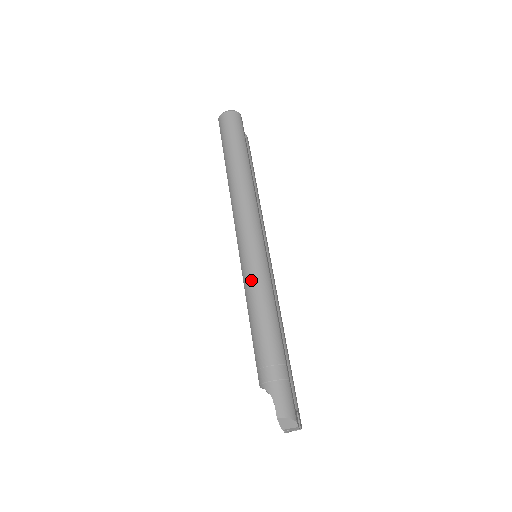
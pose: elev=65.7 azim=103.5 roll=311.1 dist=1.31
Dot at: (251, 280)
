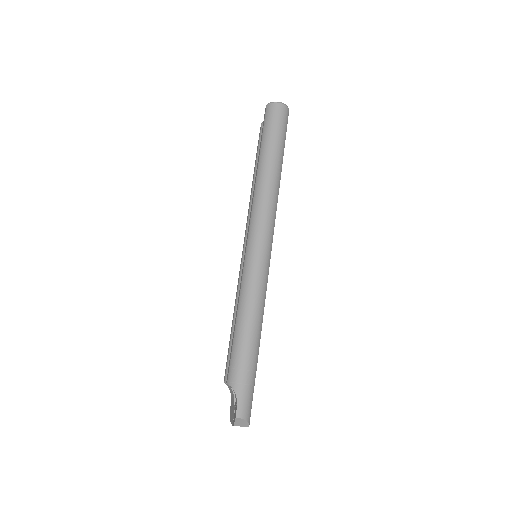
Dot at: (251, 284)
